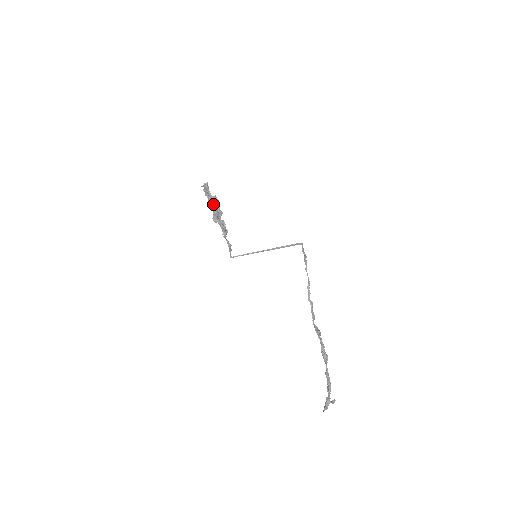
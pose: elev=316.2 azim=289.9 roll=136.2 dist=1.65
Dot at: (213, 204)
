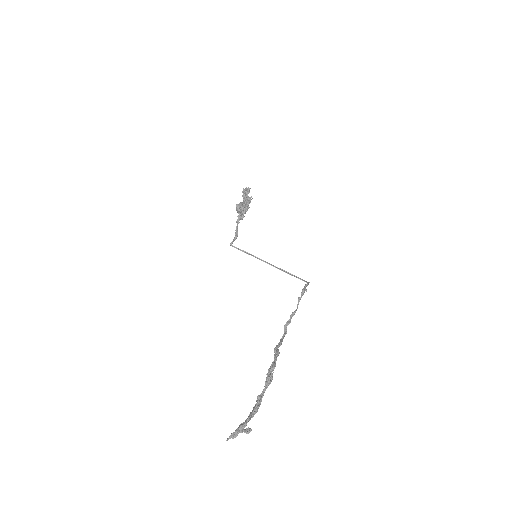
Dot at: (244, 201)
